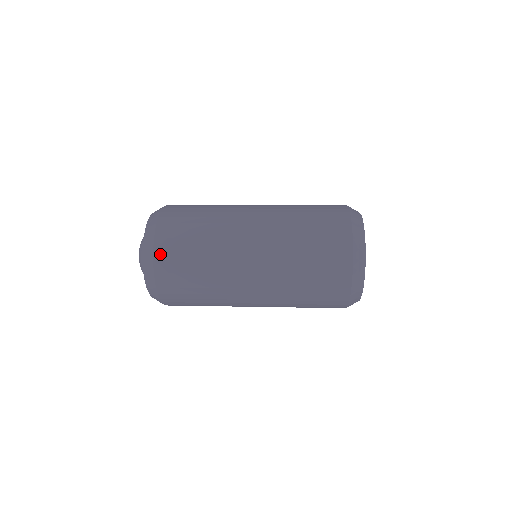
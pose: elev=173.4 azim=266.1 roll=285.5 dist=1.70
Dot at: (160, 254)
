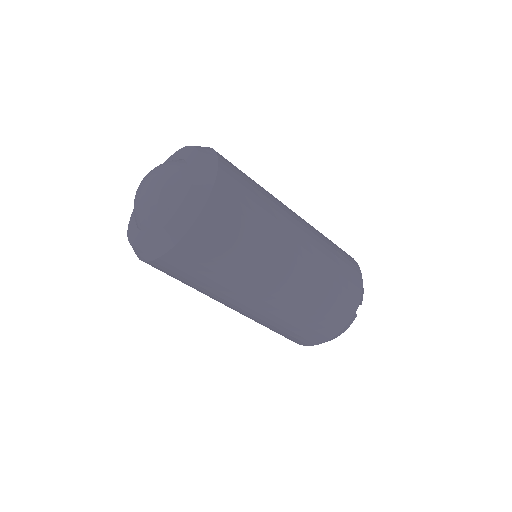
Dot at: occluded
